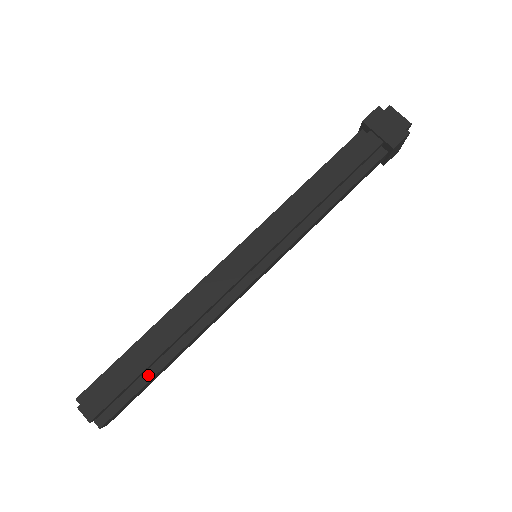
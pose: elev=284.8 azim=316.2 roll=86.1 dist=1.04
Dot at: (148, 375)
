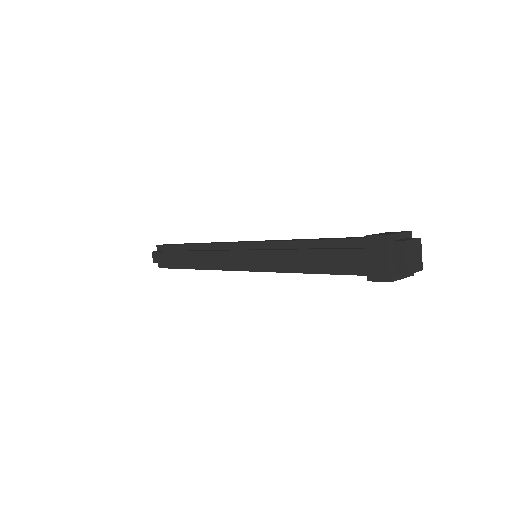
Dot at: (181, 266)
